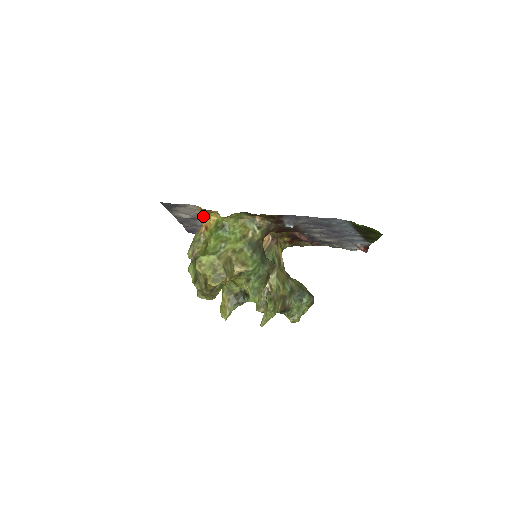
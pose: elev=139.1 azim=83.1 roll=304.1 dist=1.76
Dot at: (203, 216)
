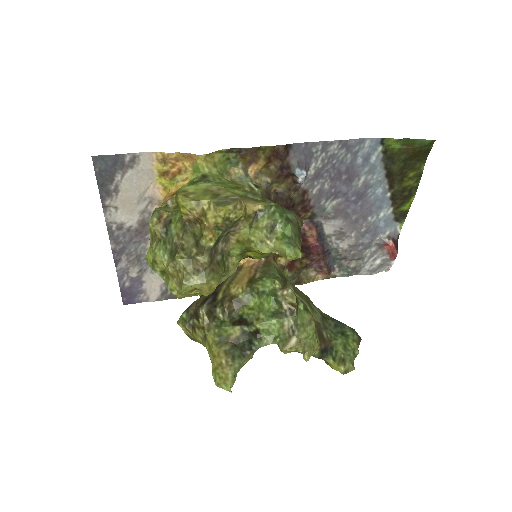
Dot at: occluded
